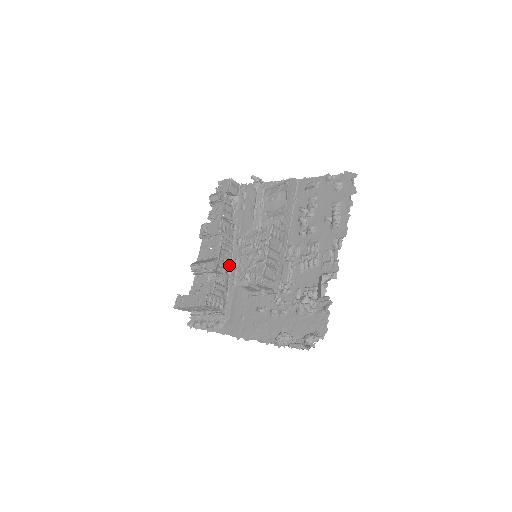
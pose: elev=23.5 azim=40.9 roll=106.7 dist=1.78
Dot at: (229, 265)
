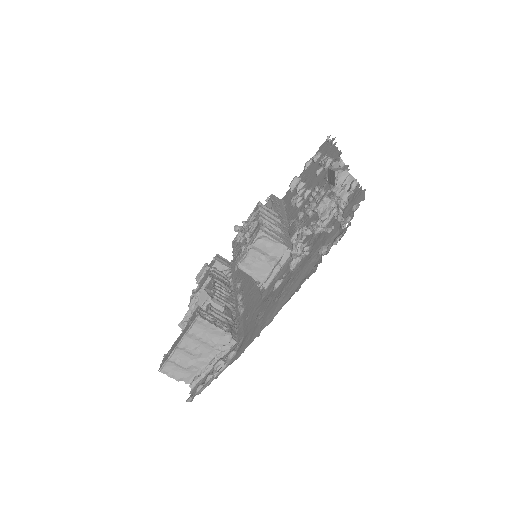
Dot at: (231, 305)
